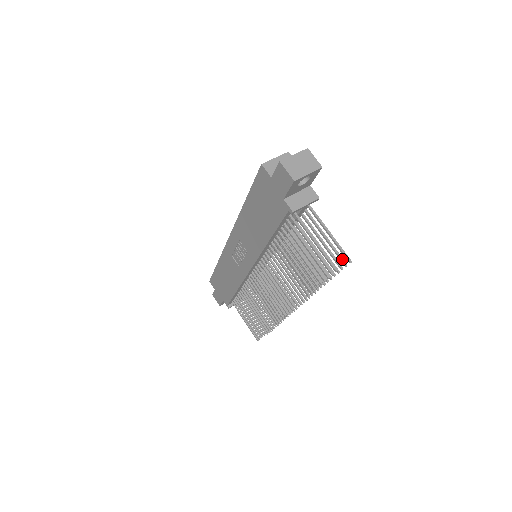
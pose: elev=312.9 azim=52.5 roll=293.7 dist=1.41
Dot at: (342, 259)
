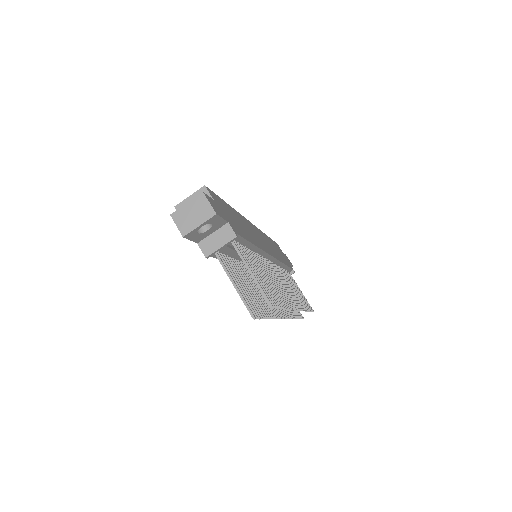
Dot at: occluded
